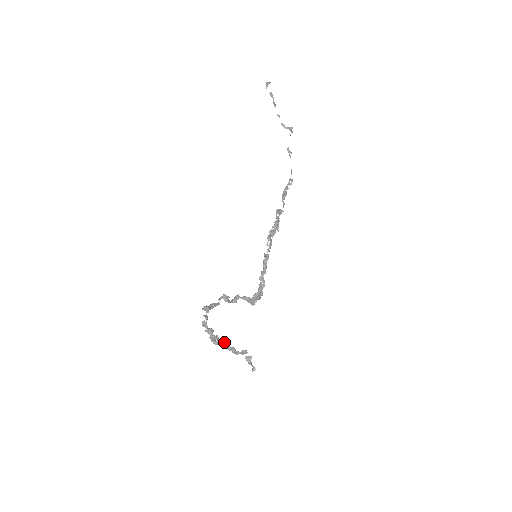
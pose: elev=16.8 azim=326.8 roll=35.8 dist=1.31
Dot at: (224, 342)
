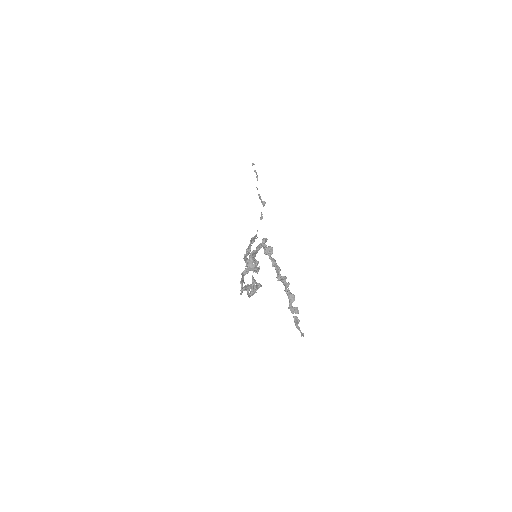
Dot at: (288, 282)
